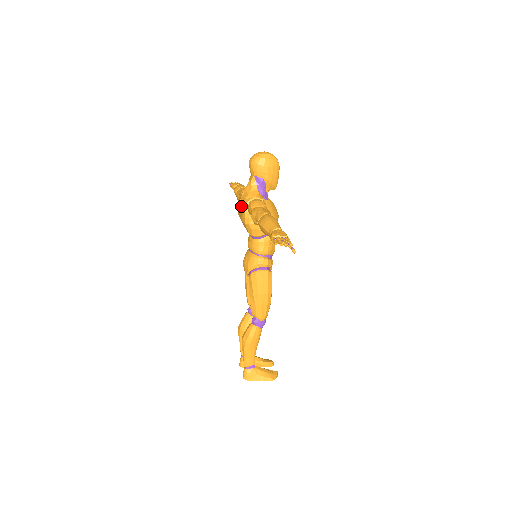
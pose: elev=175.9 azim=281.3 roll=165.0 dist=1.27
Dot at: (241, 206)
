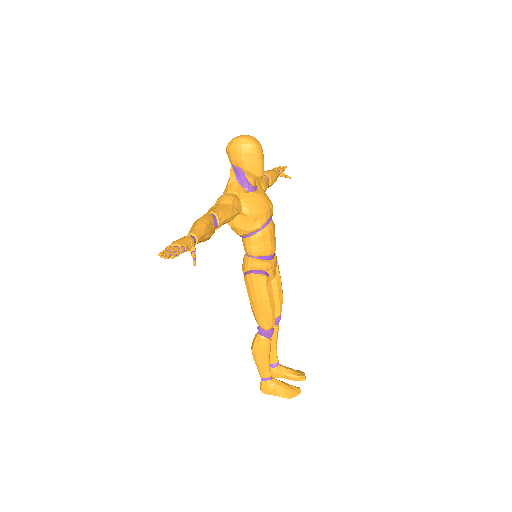
Dot at: occluded
